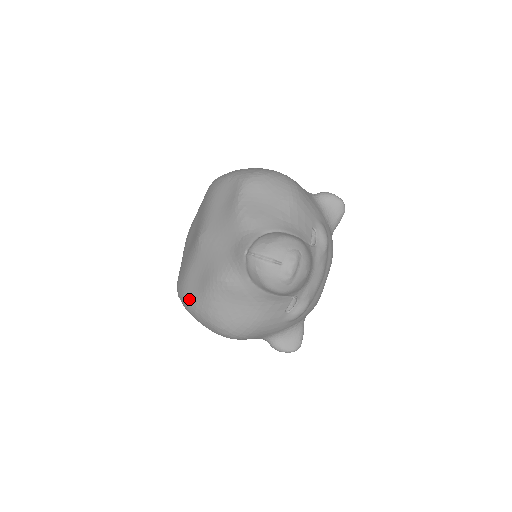
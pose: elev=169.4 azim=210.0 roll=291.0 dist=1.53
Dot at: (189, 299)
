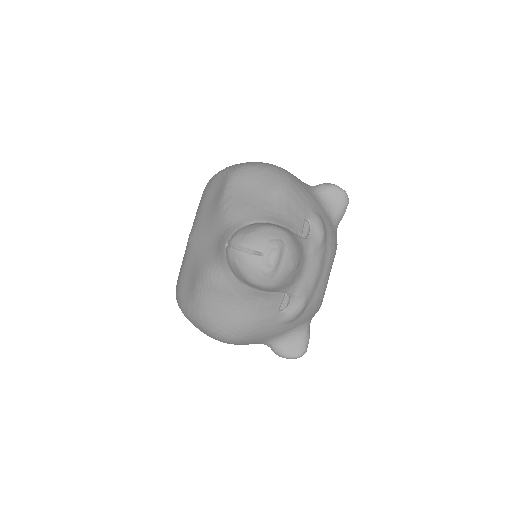
Dot at: (182, 302)
